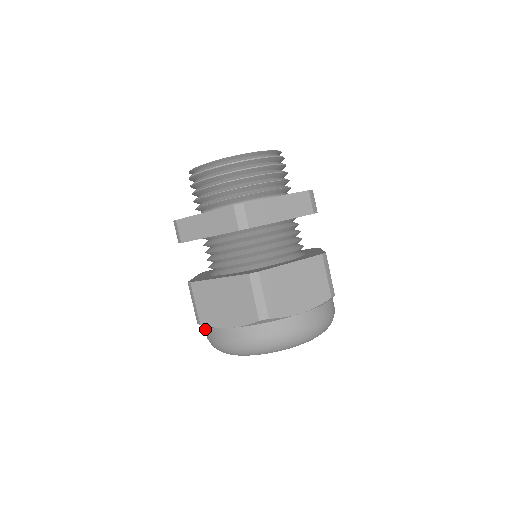
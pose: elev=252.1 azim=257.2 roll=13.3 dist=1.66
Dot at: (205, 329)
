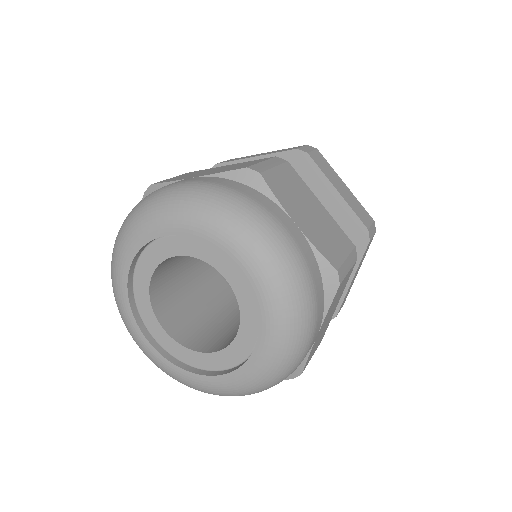
Dot at: occluded
